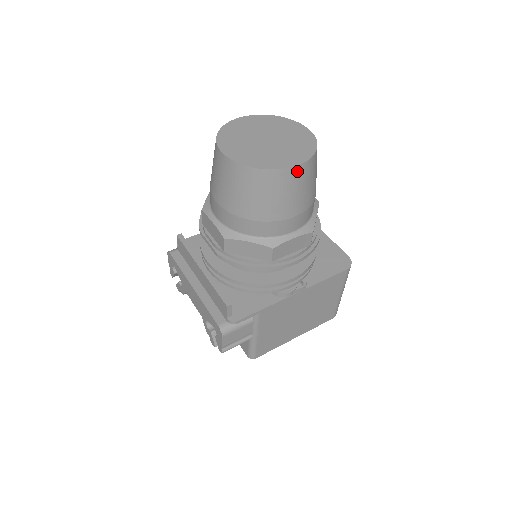
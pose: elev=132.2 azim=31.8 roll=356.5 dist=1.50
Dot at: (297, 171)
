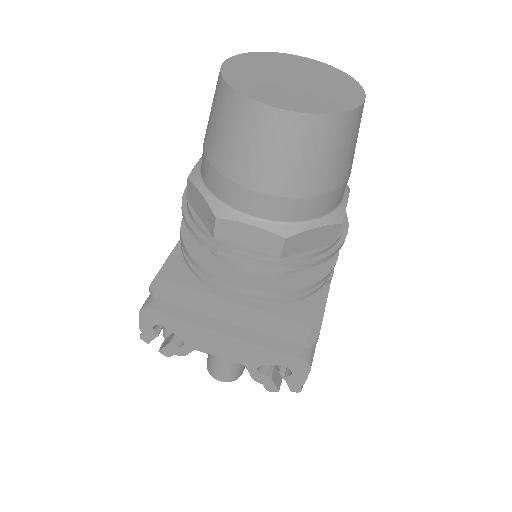
Dot at: (363, 106)
